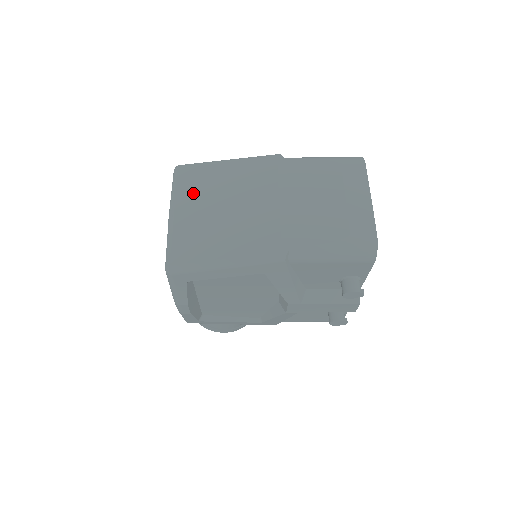
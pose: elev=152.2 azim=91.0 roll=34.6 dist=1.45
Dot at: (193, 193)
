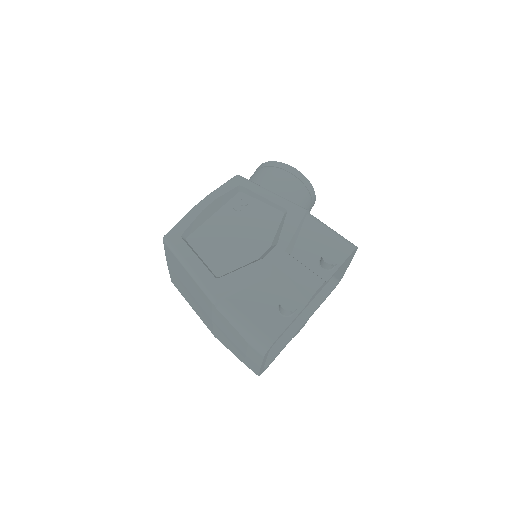
Dot at: (174, 266)
